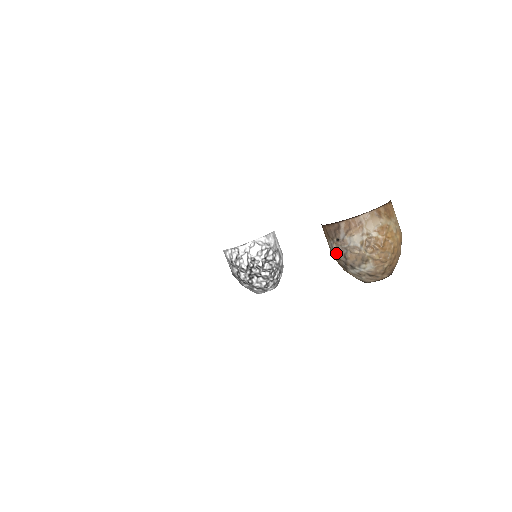
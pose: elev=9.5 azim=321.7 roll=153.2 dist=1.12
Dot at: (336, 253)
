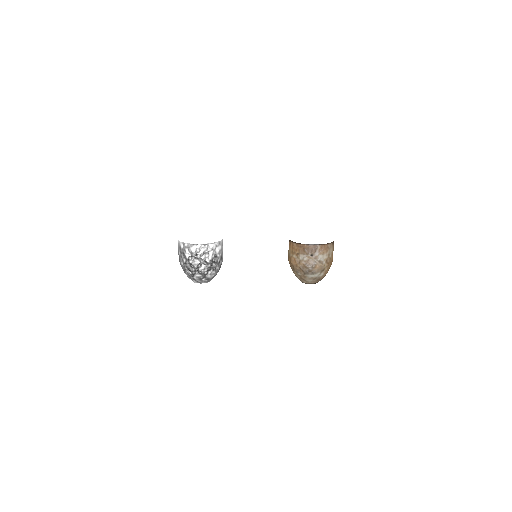
Dot at: (305, 263)
